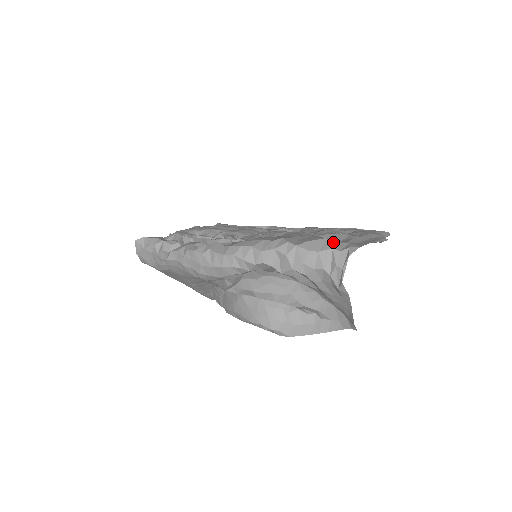
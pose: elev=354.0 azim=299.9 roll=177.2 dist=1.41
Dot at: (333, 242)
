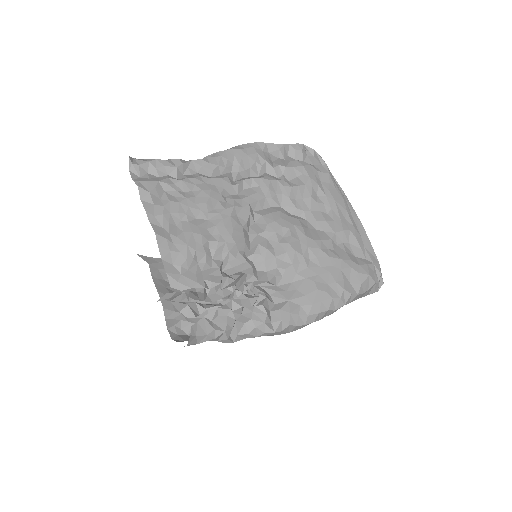
Dot at: (373, 275)
